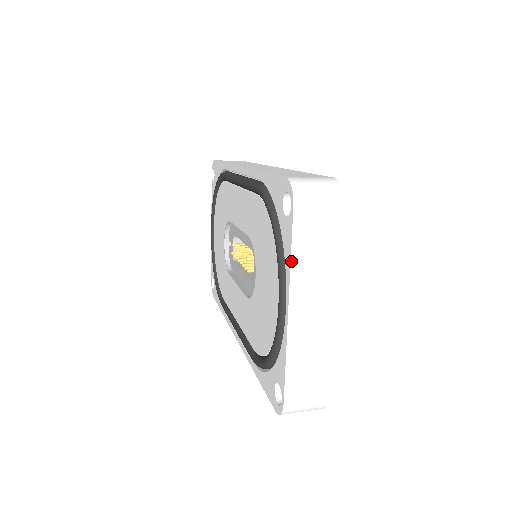
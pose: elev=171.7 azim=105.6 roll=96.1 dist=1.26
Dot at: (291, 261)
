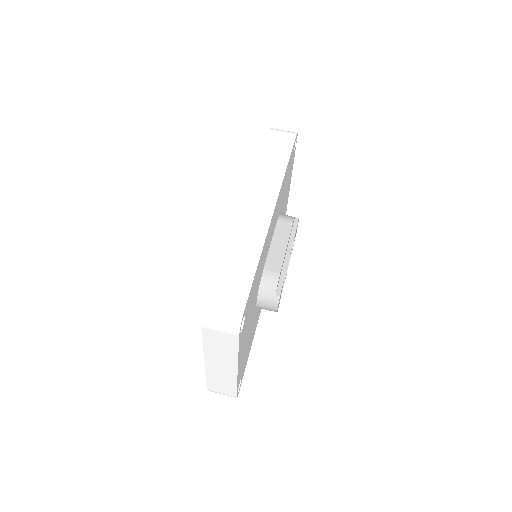
Dot at: (203, 346)
